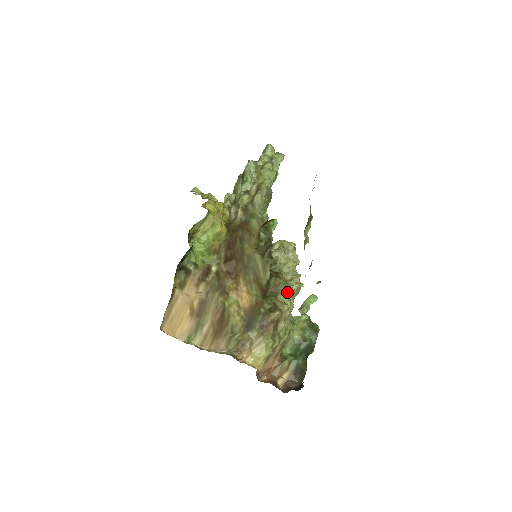
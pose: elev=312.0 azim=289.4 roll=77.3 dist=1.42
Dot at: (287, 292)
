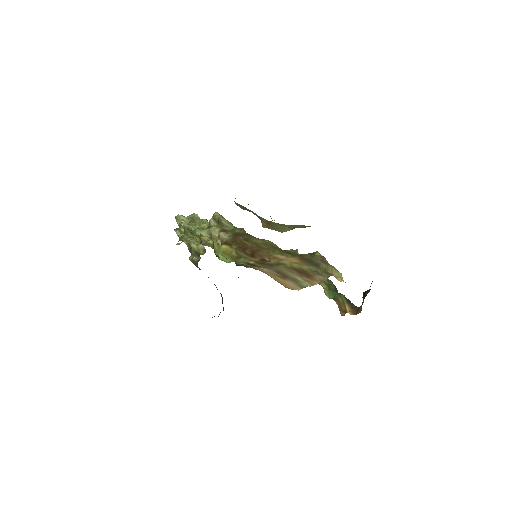
Dot at: occluded
